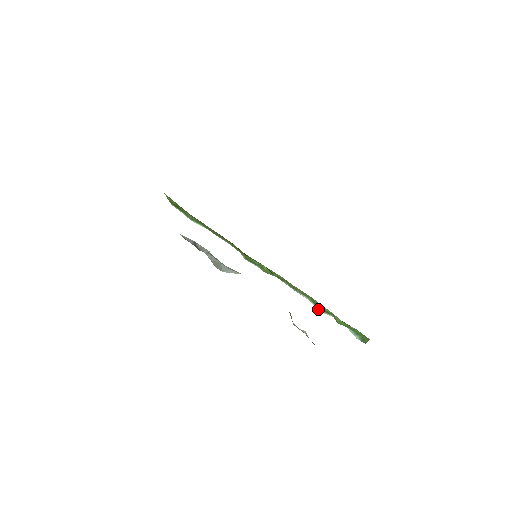
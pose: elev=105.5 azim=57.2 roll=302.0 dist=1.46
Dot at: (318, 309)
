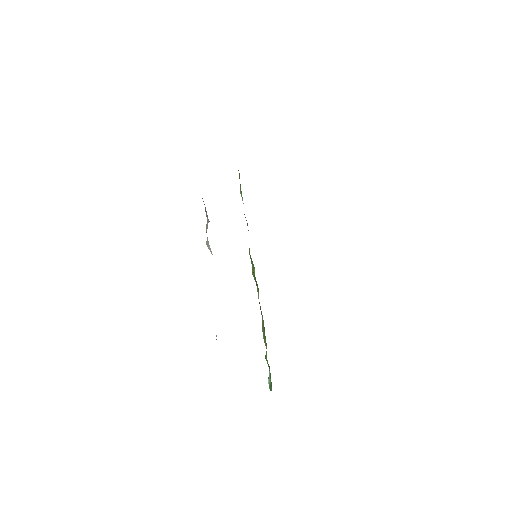
Dot at: (263, 334)
